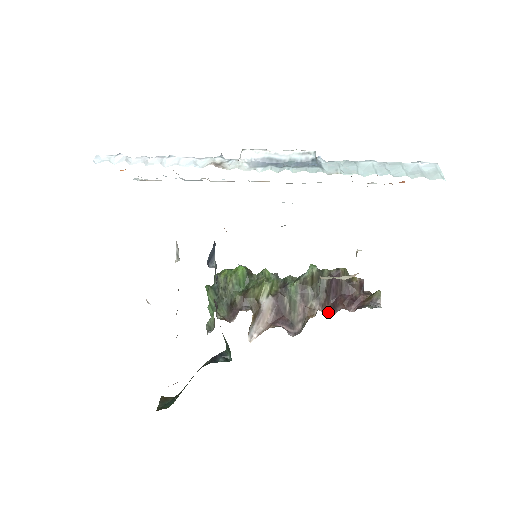
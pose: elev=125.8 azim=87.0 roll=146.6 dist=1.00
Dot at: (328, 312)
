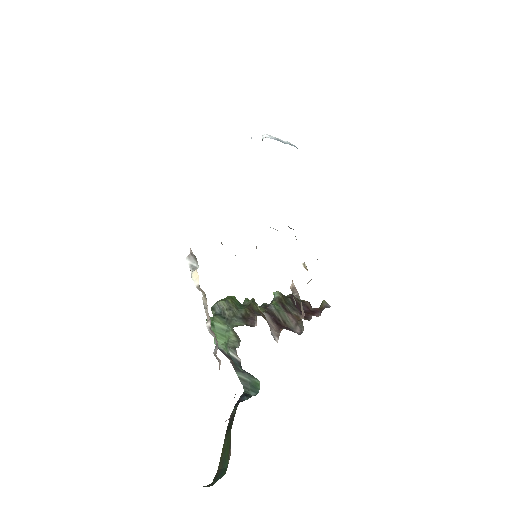
Dot at: occluded
